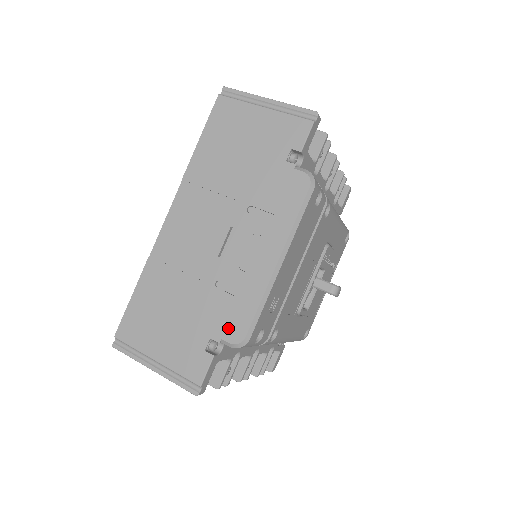
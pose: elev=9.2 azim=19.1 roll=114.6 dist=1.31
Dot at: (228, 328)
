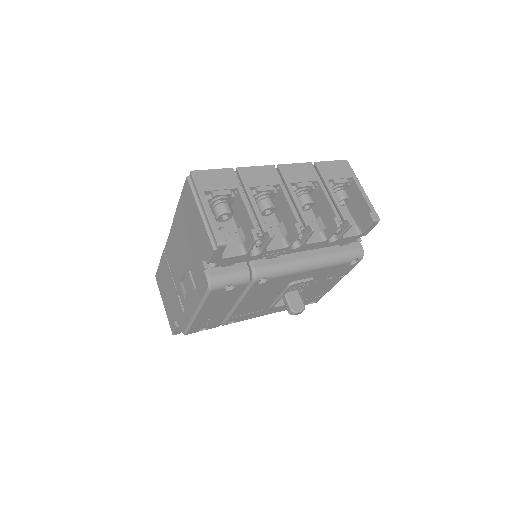
Dot at: (180, 321)
